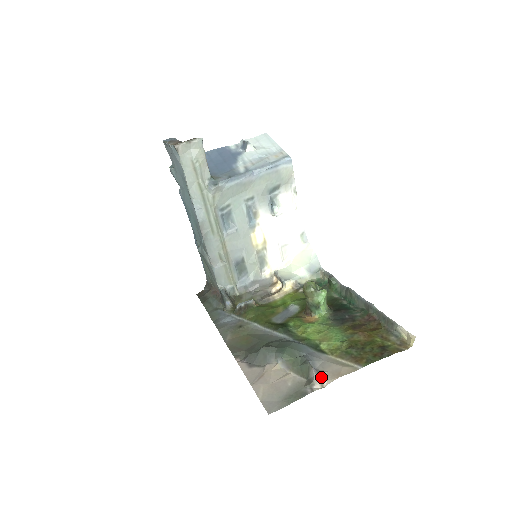
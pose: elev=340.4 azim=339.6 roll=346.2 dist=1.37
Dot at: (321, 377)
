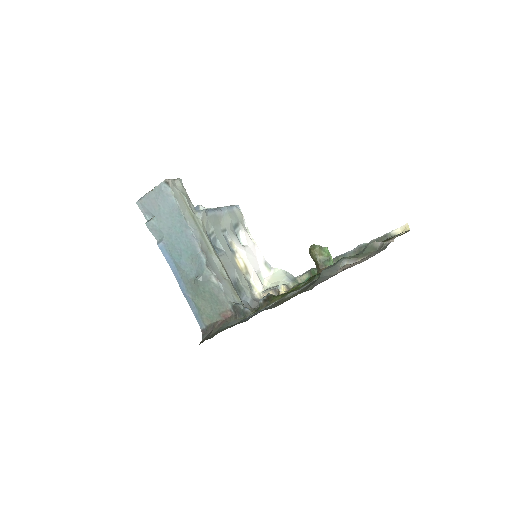
Dot at: occluded
